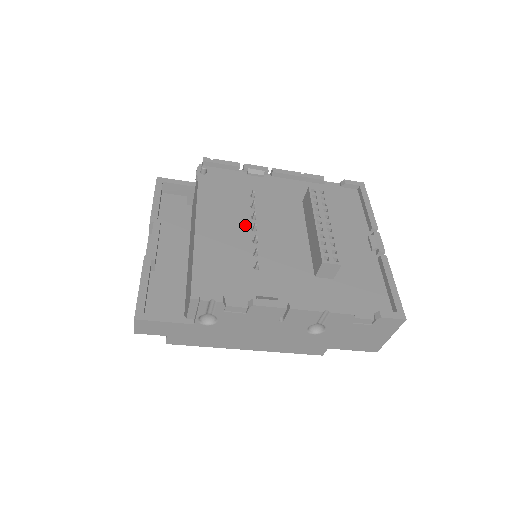
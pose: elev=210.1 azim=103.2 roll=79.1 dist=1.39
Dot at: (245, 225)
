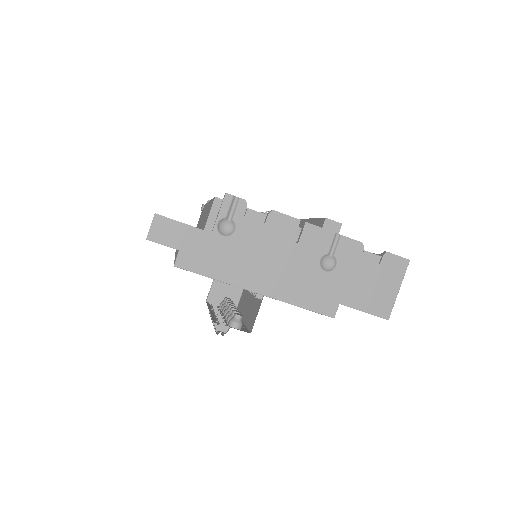
Dot at: occluded
